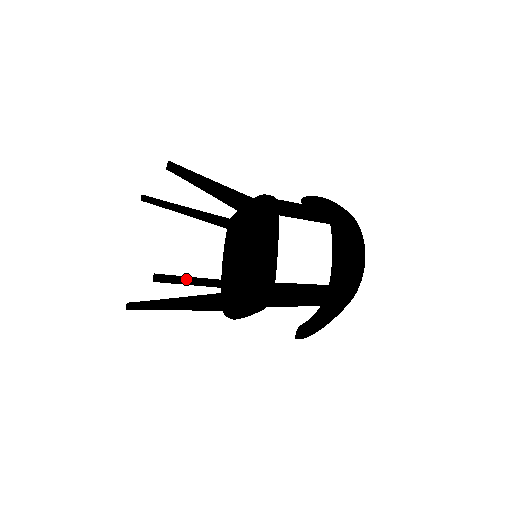
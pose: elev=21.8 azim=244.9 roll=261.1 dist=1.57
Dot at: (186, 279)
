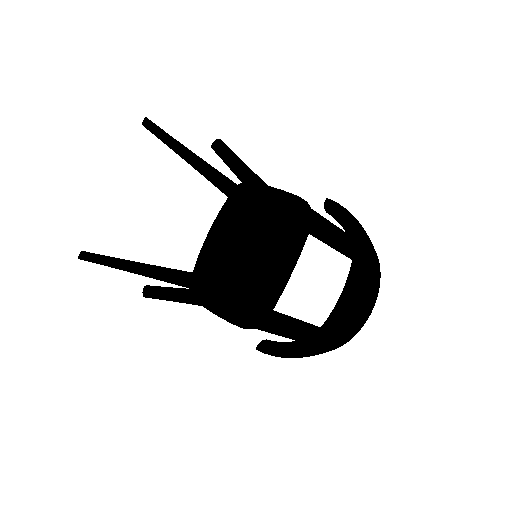
Dot at: (182, 297)
